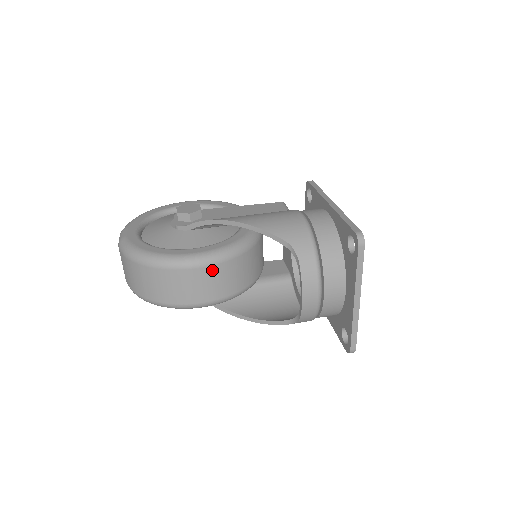
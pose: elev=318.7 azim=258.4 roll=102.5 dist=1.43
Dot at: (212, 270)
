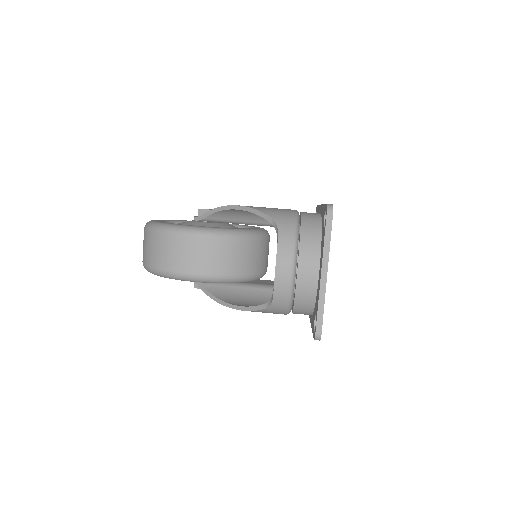
Dot at: (208, 243)
